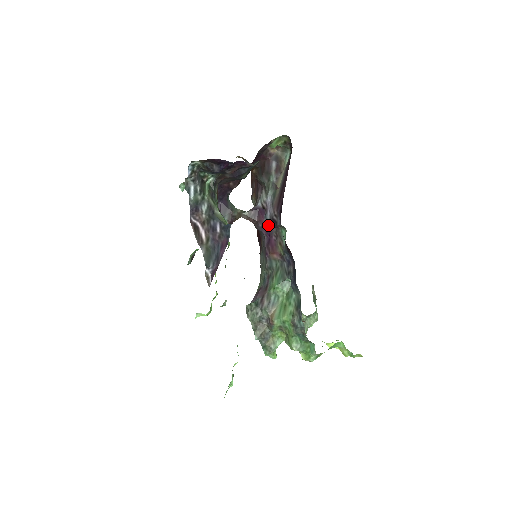
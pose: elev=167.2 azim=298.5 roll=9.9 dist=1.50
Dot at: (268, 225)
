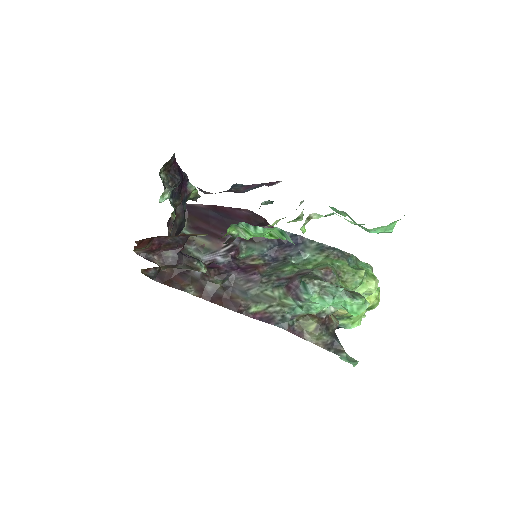
Dot at: (228, 264)
